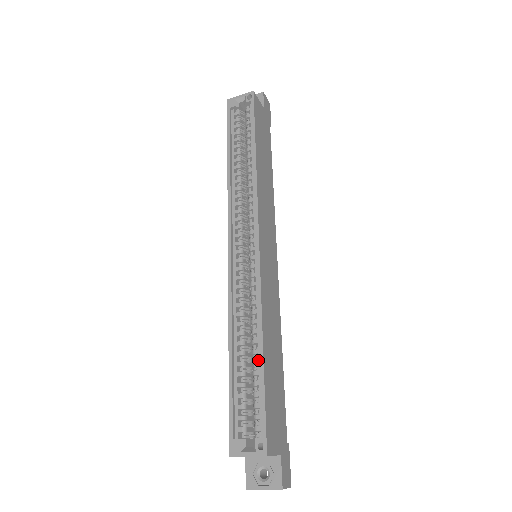
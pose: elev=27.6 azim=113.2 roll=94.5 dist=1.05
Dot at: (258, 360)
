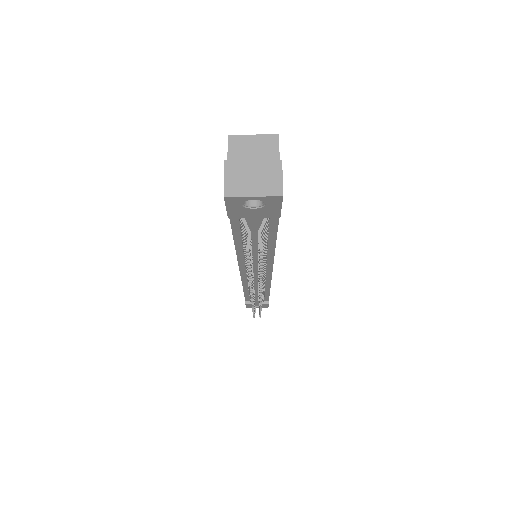
Dot at: occluded
